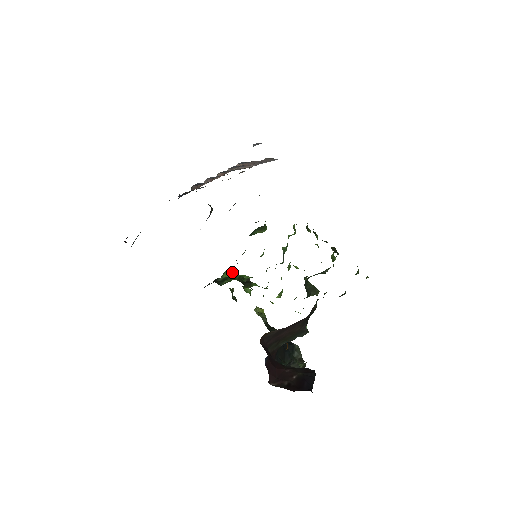
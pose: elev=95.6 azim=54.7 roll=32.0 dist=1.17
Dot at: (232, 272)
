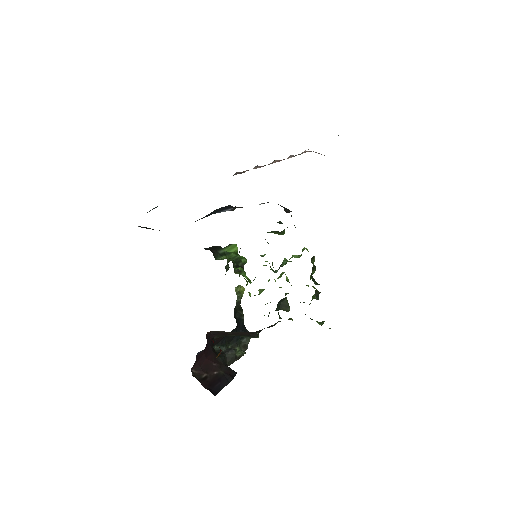
Dot at: (236, 249)
